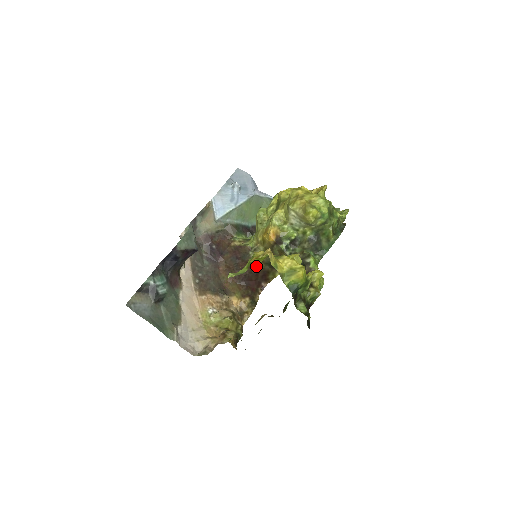
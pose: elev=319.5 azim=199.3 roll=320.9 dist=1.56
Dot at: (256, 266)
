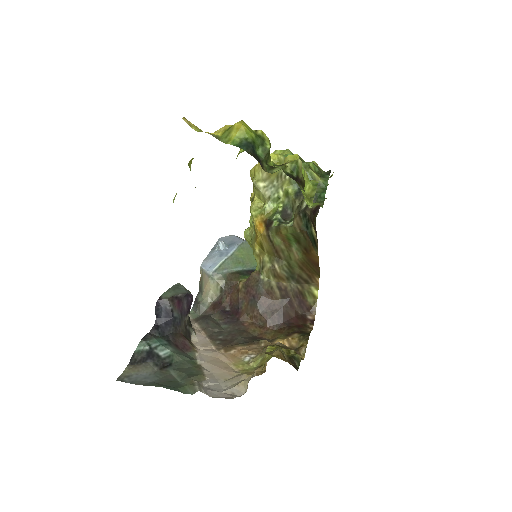
Dot at: (281, 292)
